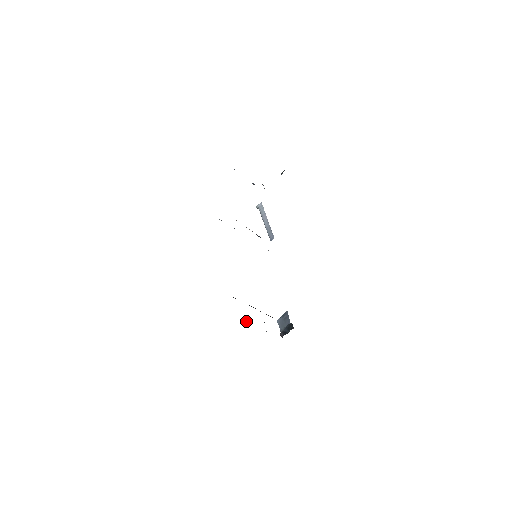
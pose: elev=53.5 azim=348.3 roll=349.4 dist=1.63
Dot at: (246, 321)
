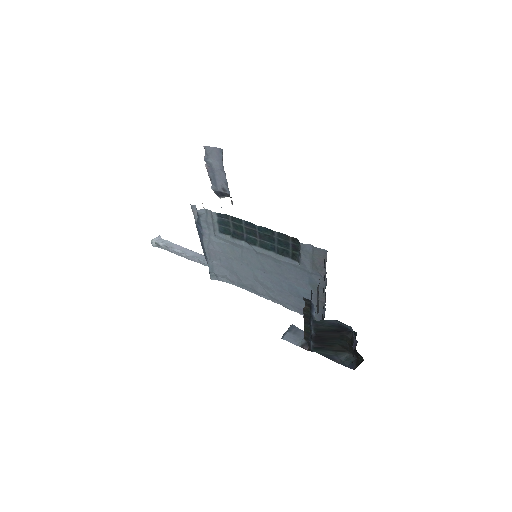
Dot at: occluded
